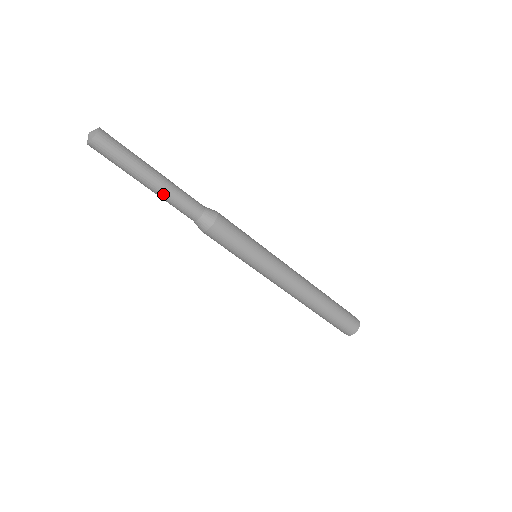
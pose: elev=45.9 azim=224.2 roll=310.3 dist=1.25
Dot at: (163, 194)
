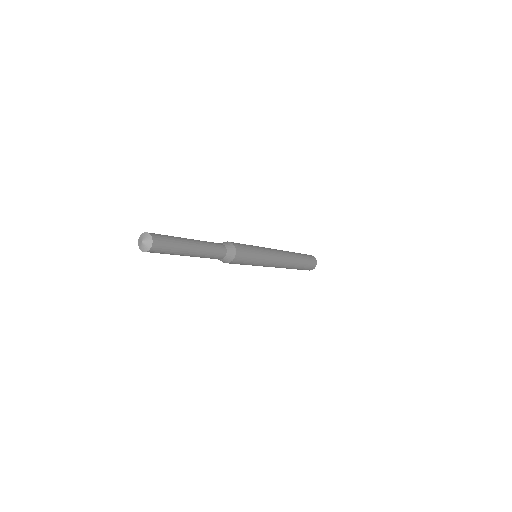
Dot at: (202, 254)
